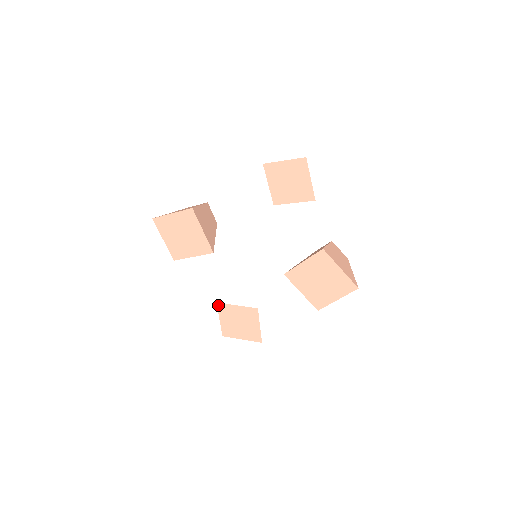
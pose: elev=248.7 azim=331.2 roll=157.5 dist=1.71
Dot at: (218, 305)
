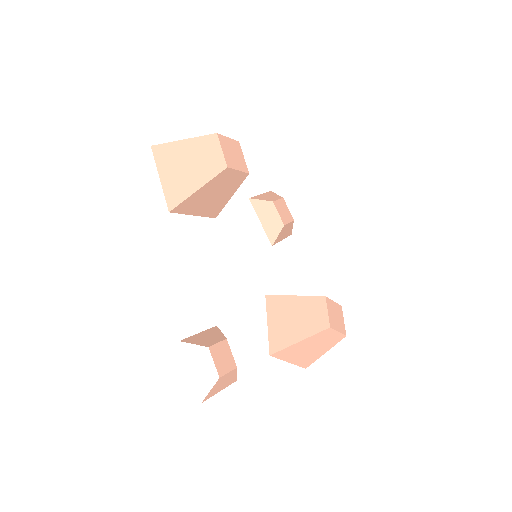
Dot at: (251, 199)
